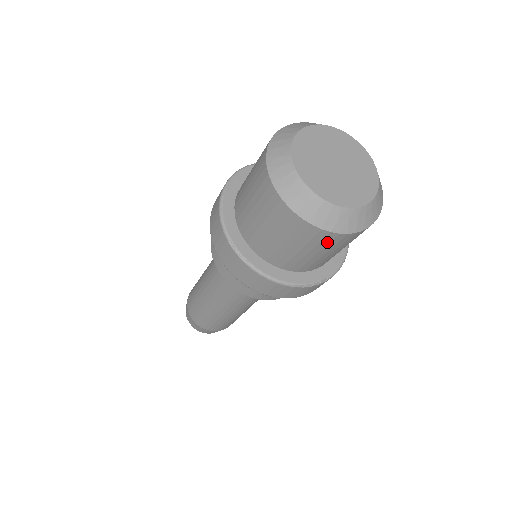
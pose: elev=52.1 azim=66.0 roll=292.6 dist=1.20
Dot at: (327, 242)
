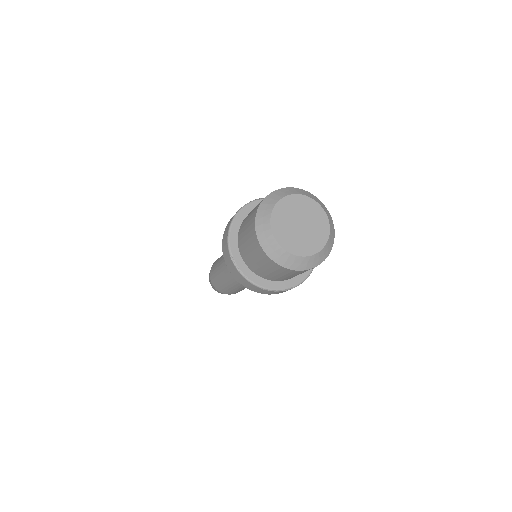
Dot at: (288, 272)
